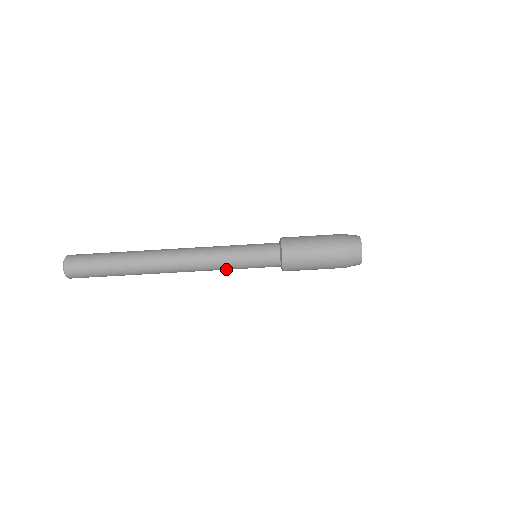
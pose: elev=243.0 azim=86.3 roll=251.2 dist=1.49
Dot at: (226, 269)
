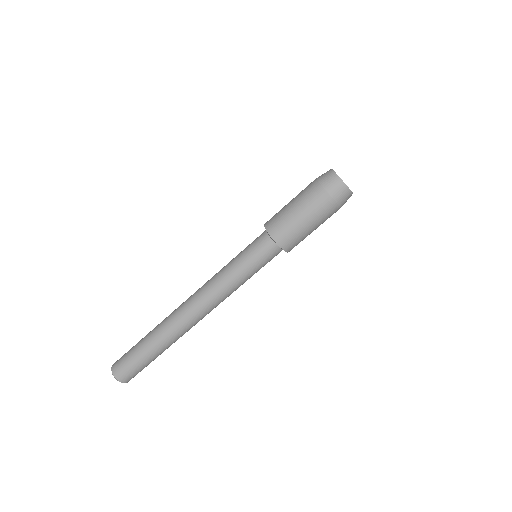
Dot at: occluded
